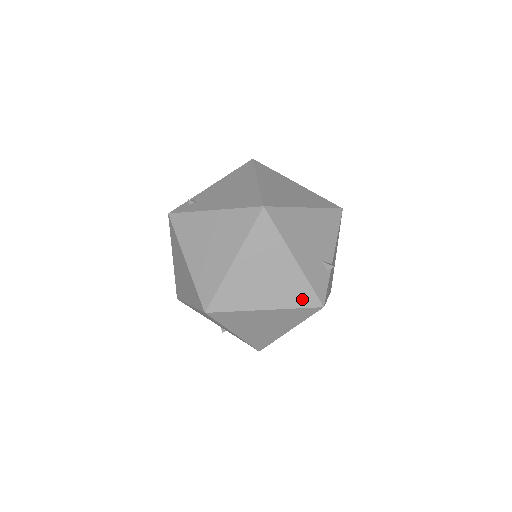
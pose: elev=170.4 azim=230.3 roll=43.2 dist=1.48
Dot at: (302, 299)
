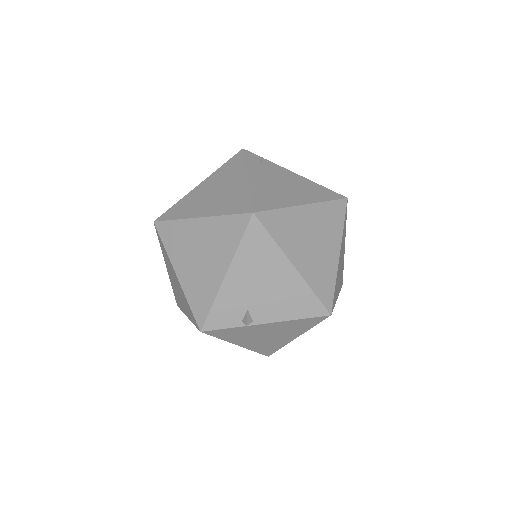
Dot at: (198, 305)
